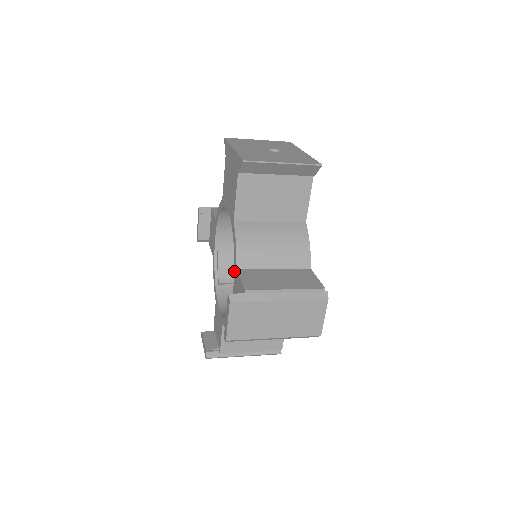
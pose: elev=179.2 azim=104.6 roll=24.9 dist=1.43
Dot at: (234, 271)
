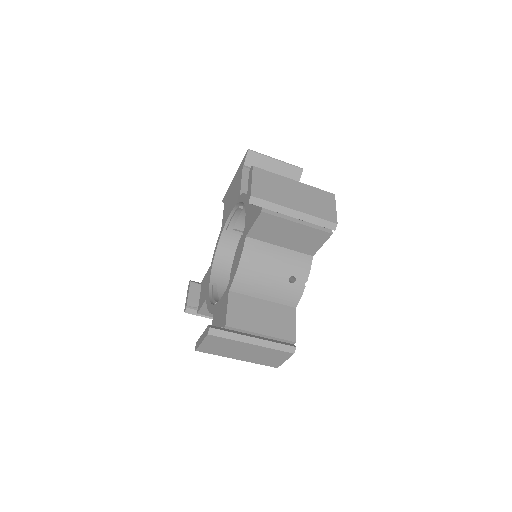
Dot at: (245, 208)
